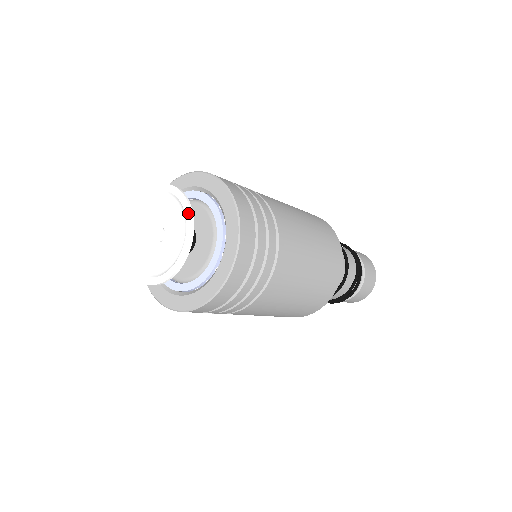
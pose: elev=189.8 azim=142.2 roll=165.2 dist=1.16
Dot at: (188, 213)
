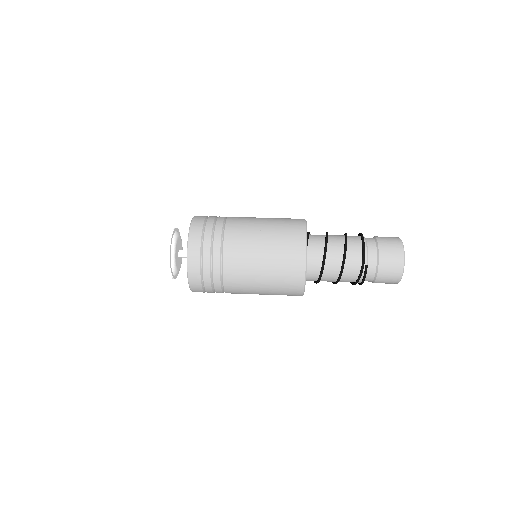
Dot at: (169, 268)
